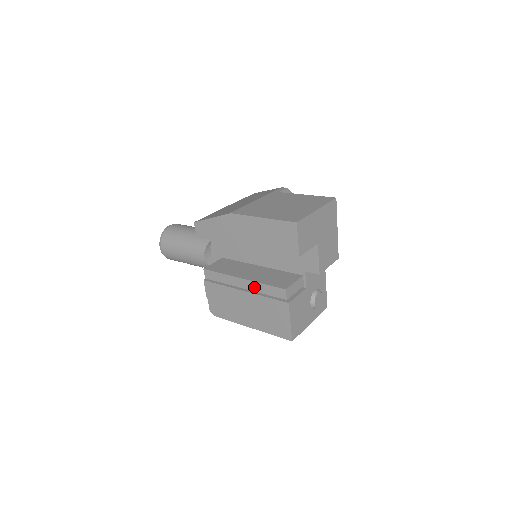
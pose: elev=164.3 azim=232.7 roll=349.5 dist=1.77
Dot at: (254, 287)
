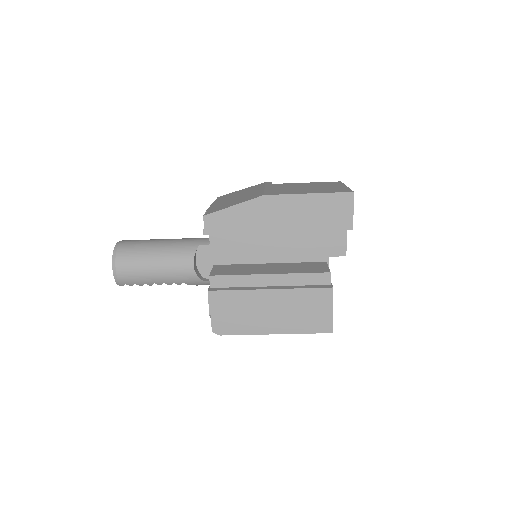
Dot at: (287, 280)
